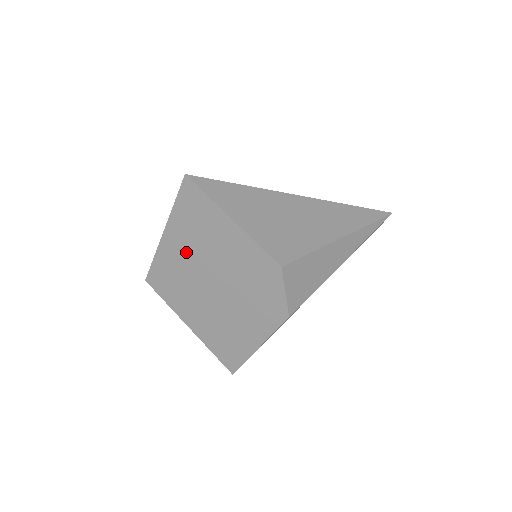
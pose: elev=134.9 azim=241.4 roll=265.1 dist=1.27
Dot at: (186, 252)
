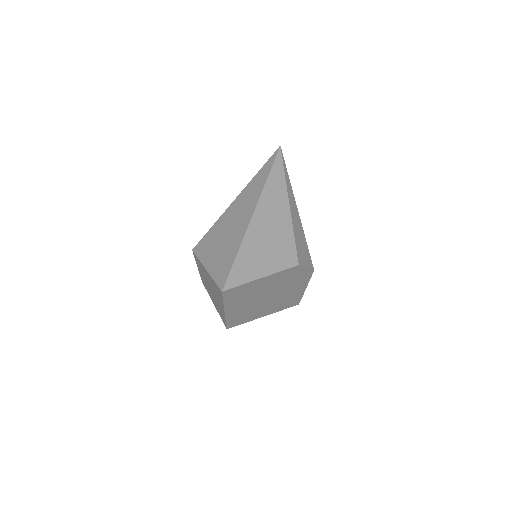
Dot at: (243, 305)
